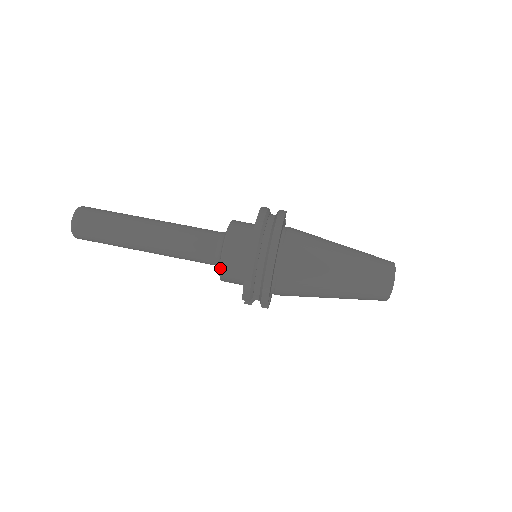
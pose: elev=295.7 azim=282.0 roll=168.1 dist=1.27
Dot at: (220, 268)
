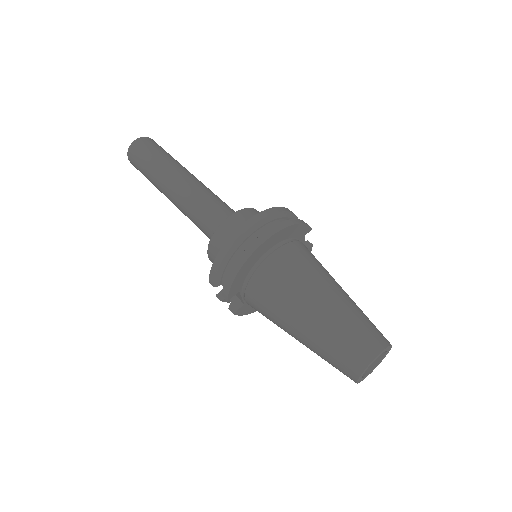
Dot at: (210, 240)
